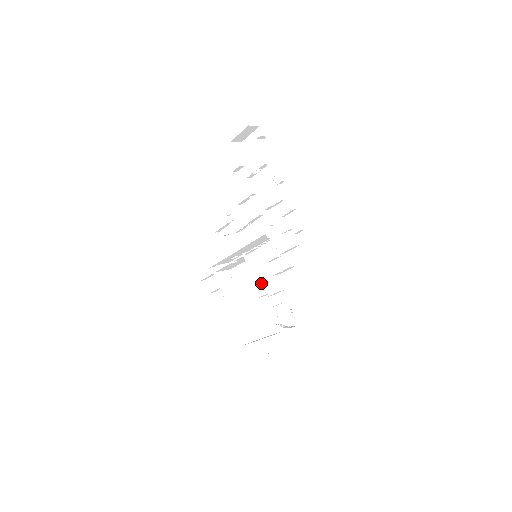
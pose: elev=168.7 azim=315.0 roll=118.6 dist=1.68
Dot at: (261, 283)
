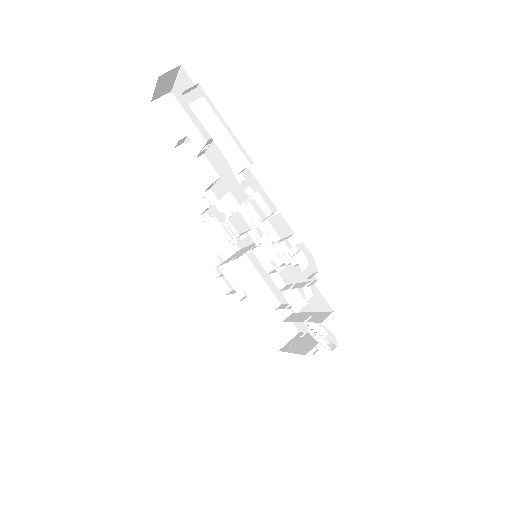
Dot at: (274, 291)
